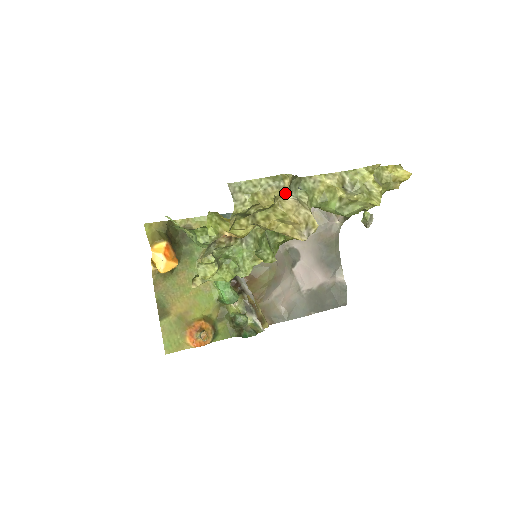
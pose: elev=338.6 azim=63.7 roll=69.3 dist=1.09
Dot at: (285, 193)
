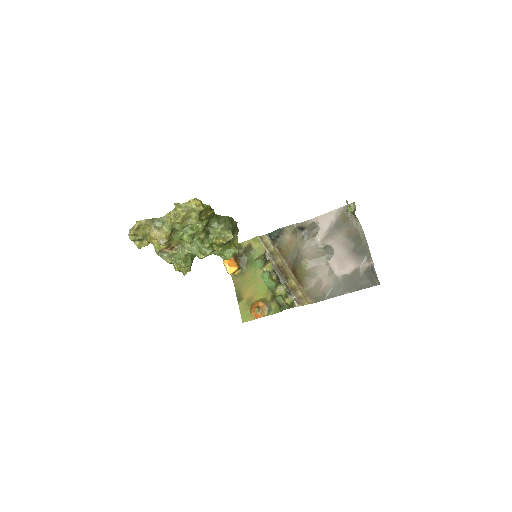
Dot at: (151, 227)
